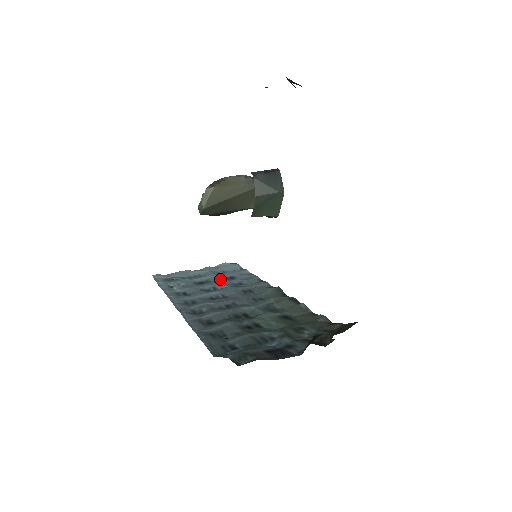
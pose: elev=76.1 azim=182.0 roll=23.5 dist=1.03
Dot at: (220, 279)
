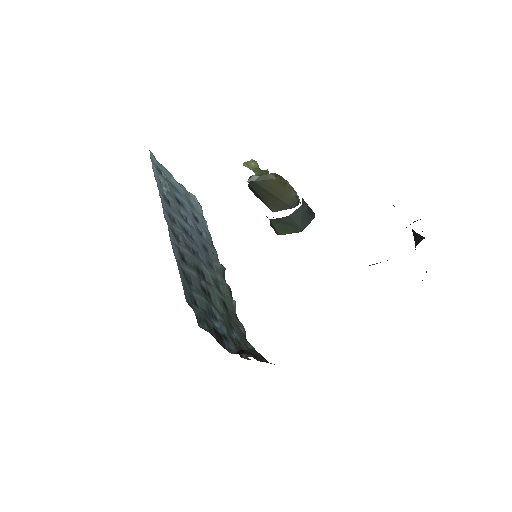
Dot at: (191, 213)
